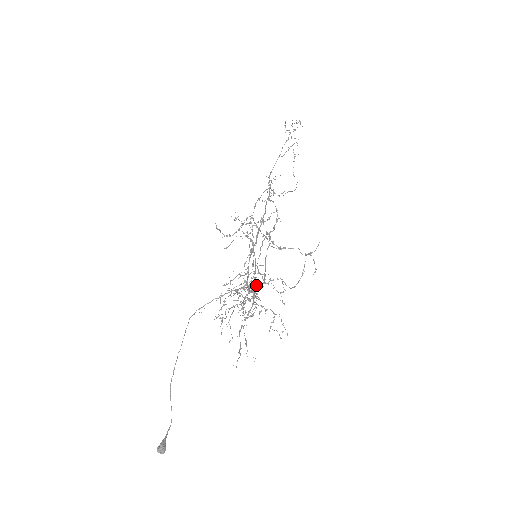
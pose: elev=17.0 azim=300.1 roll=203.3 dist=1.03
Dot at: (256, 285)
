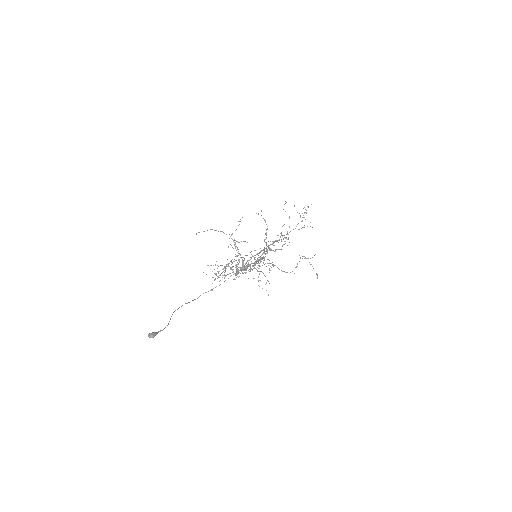
Dot at: occluded
